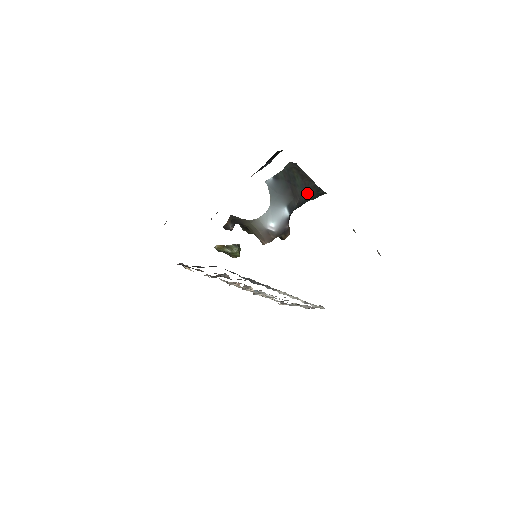
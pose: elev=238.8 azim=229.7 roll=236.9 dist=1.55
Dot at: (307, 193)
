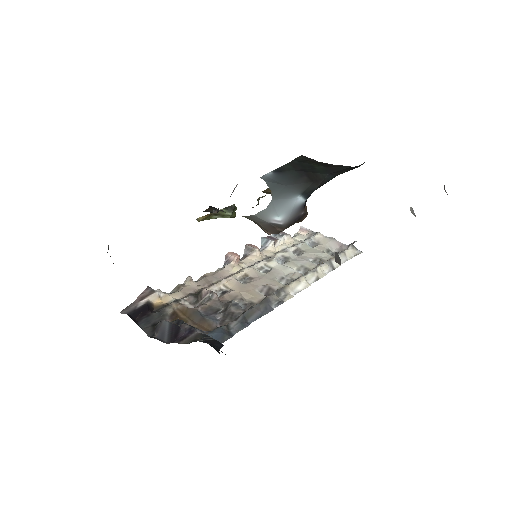
Dot at: (336, 173)
